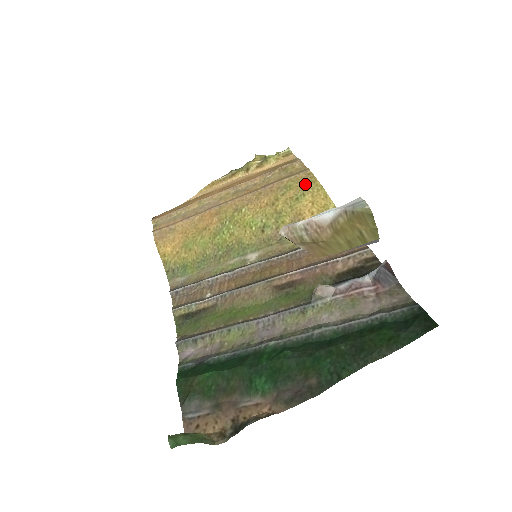
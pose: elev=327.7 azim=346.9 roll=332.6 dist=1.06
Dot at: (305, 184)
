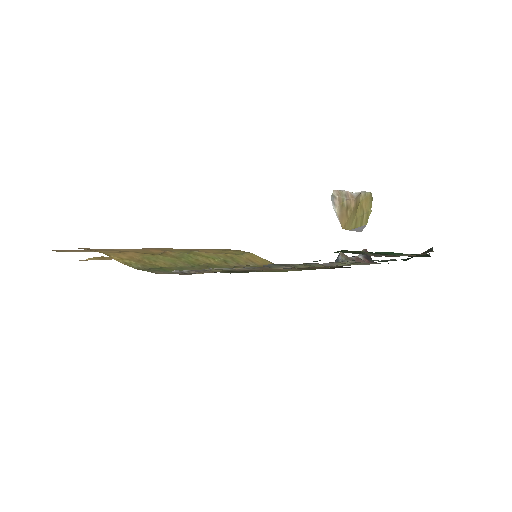
Dot at: (236, 251)
